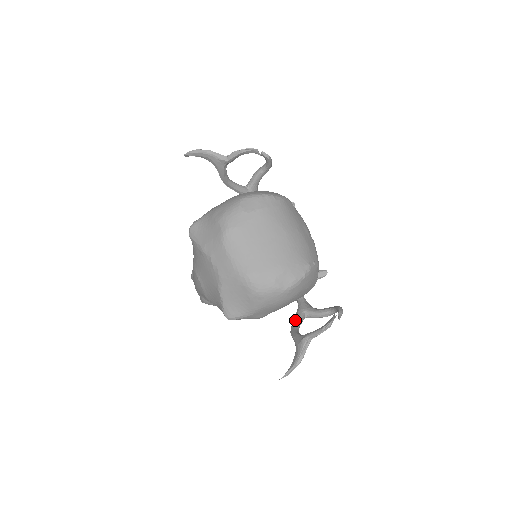
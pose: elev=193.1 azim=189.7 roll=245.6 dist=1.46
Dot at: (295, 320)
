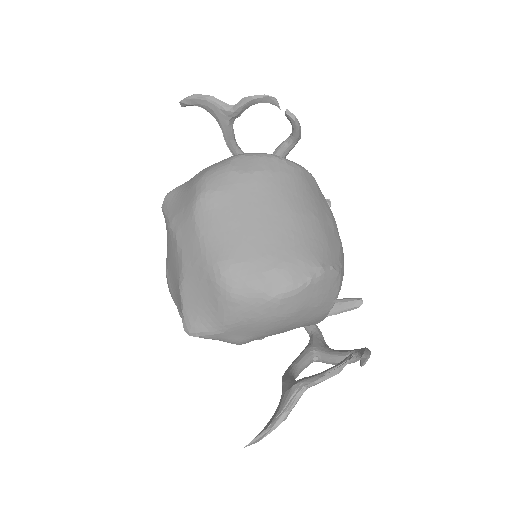
Dot at: (296, 360)
